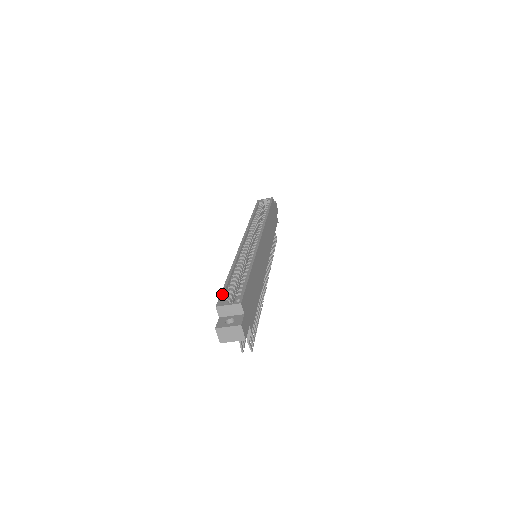
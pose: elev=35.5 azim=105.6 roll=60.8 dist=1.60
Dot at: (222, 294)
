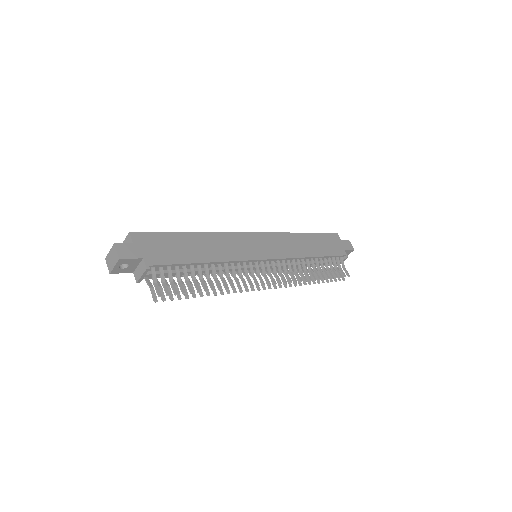
Dot at: occluded
